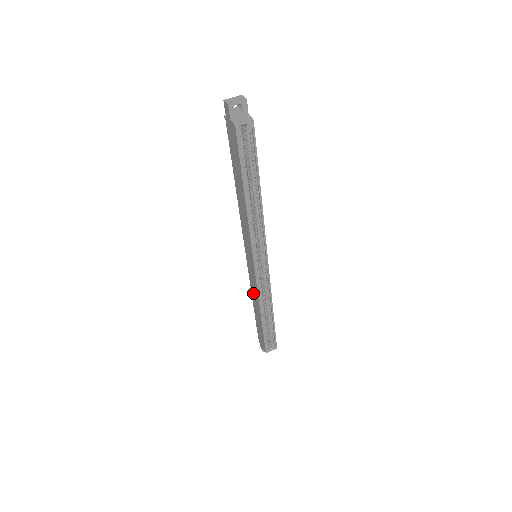
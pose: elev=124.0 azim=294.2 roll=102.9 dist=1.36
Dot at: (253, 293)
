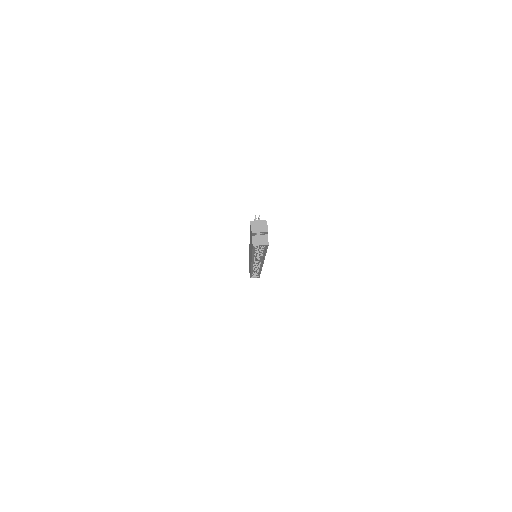
Dot at: occluded
